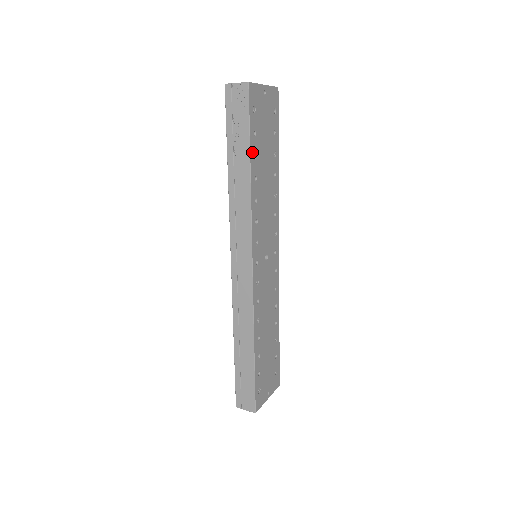
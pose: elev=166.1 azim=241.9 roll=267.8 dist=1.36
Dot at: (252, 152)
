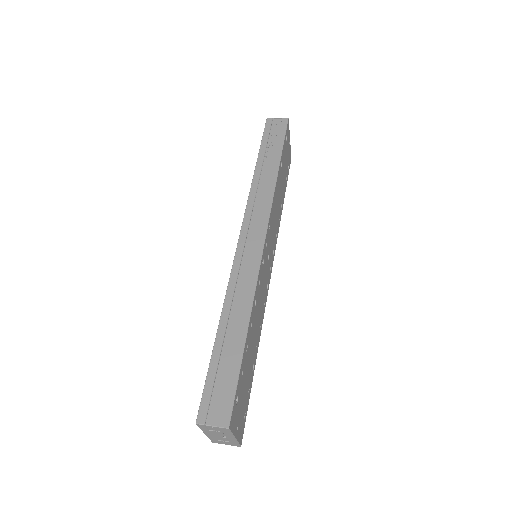
Dot at: (281, 158)
